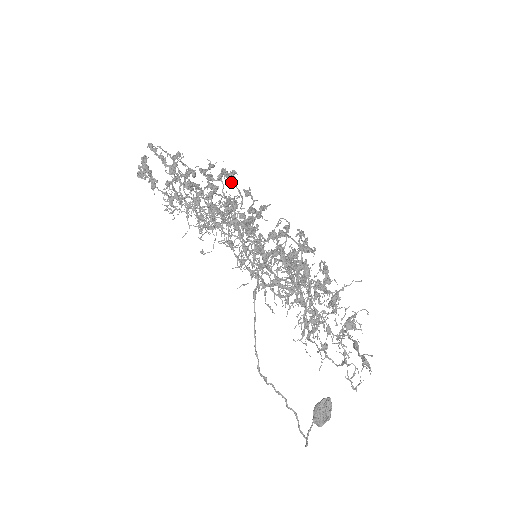
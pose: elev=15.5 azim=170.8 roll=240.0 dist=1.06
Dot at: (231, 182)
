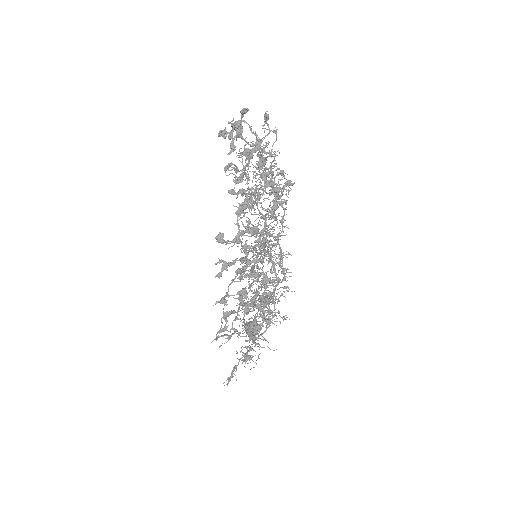
Dot at: (269, 210)
